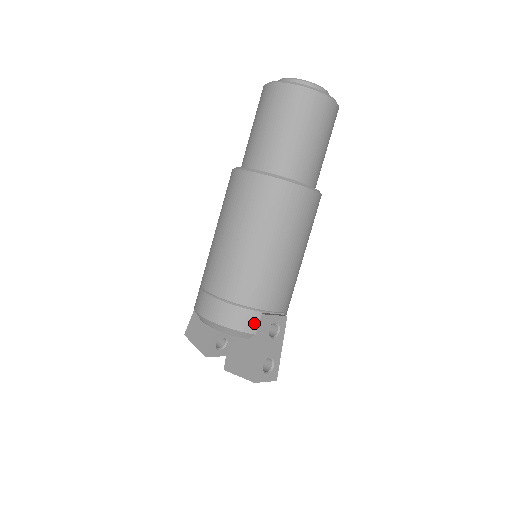
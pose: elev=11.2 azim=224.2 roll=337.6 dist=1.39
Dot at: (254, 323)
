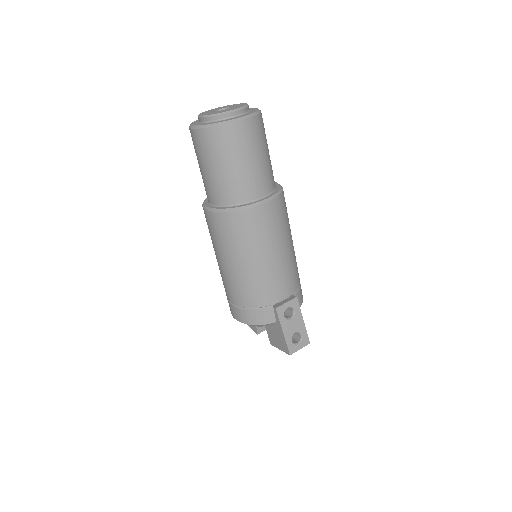
Dot at: (271, 316)
